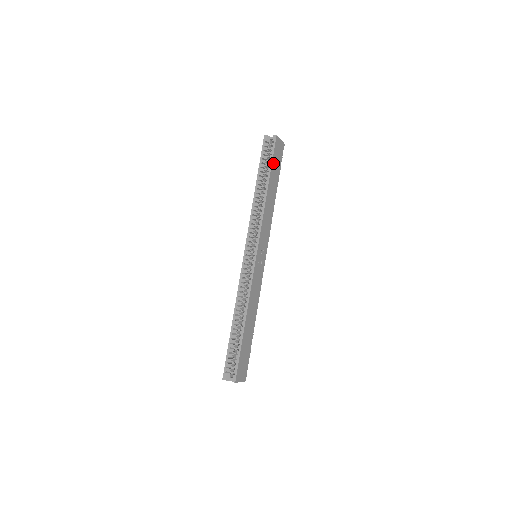
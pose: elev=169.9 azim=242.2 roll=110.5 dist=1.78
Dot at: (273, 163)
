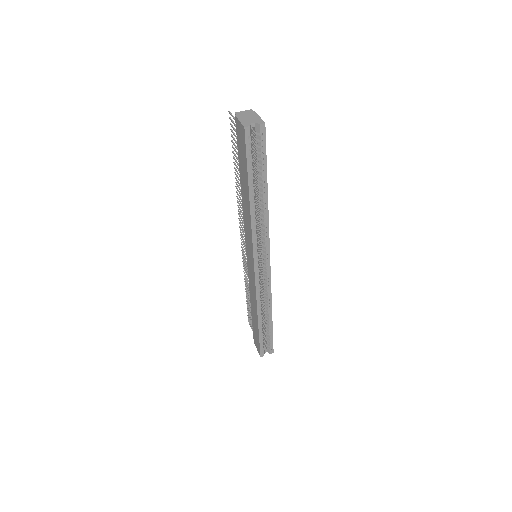
Dot at: (264, 161)
